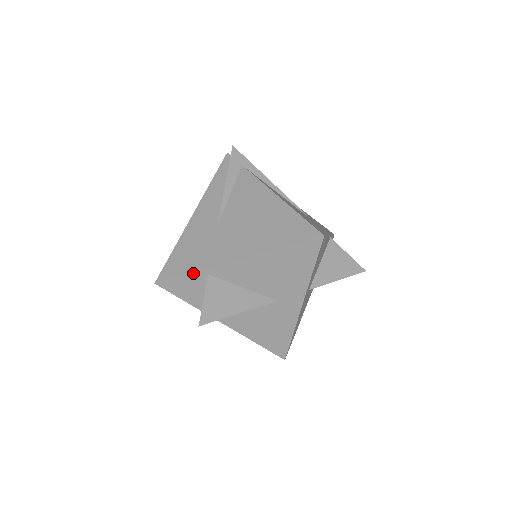
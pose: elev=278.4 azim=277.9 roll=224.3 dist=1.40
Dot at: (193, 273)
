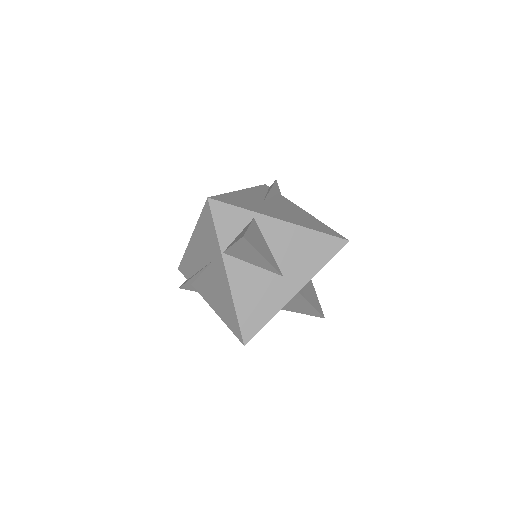
Dot at: (244, 209)
